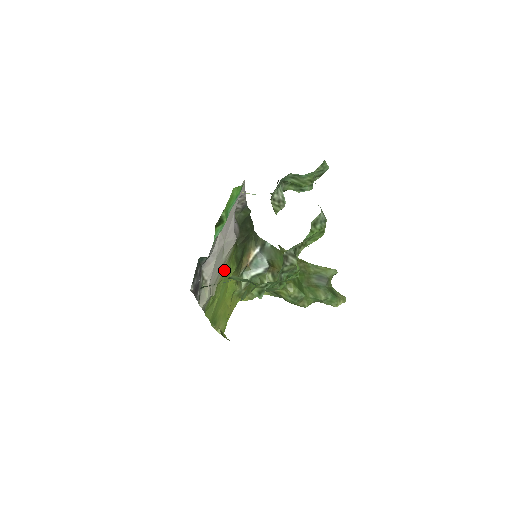
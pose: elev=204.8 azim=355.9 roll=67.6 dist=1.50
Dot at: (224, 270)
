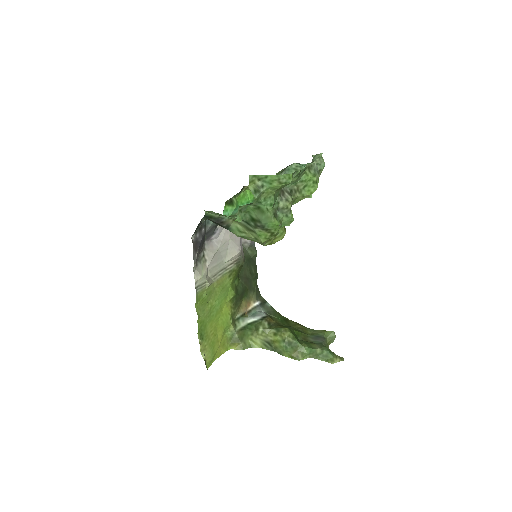
Dot at: (223, 278)
